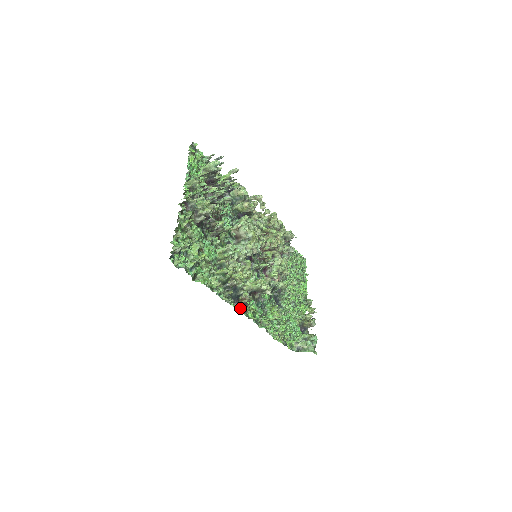
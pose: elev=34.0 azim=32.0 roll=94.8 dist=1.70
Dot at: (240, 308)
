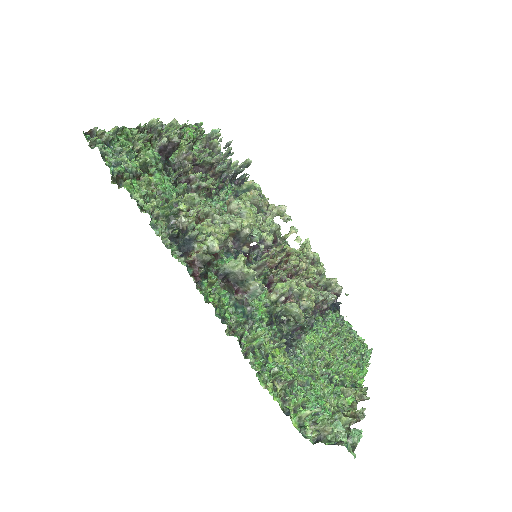
Dot at: (189, 268)
